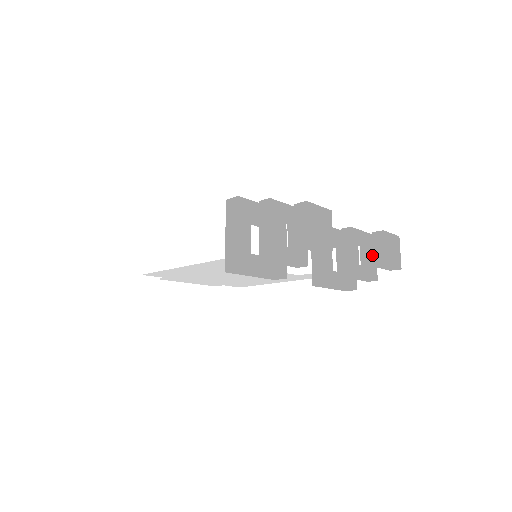
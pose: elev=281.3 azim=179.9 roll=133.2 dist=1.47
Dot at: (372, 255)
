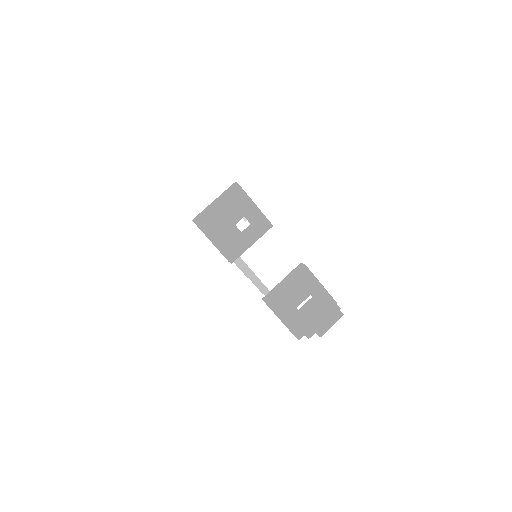
Dot at: (321, 317)
